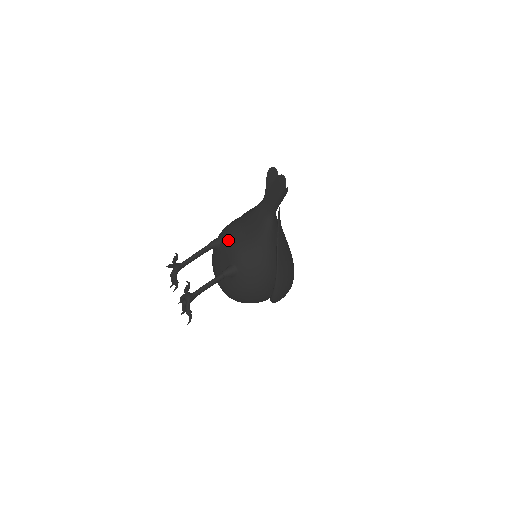
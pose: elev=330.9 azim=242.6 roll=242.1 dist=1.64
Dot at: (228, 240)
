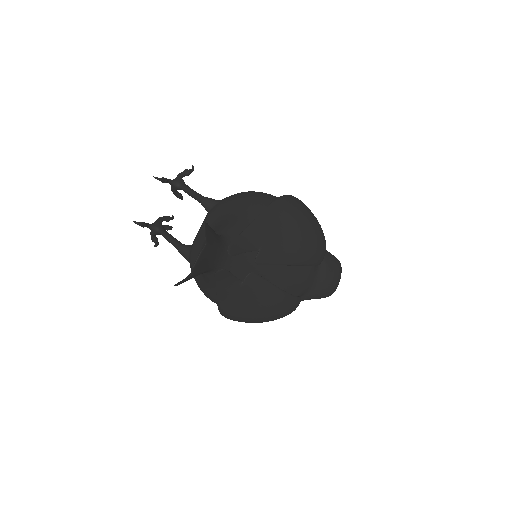
Dot at: (205, 221)
